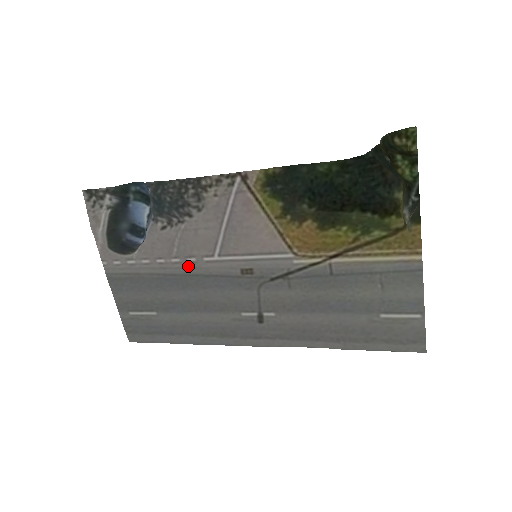
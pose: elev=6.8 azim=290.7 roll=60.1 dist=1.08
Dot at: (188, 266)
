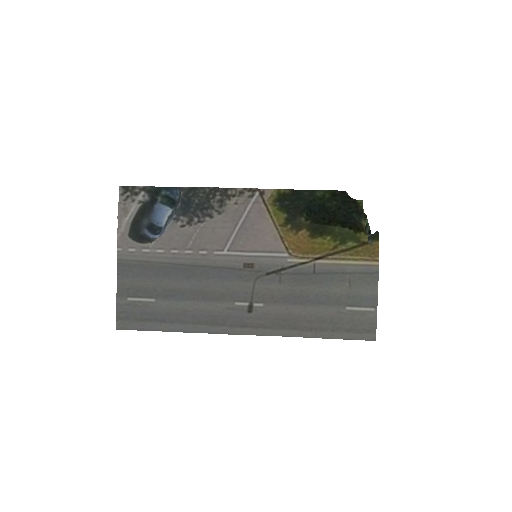
Dot at: (199, 257)
